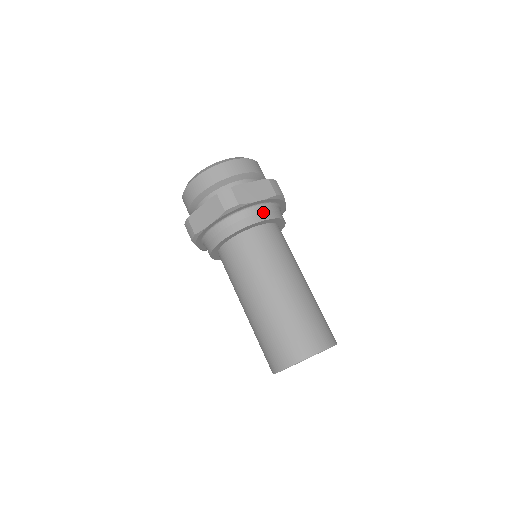
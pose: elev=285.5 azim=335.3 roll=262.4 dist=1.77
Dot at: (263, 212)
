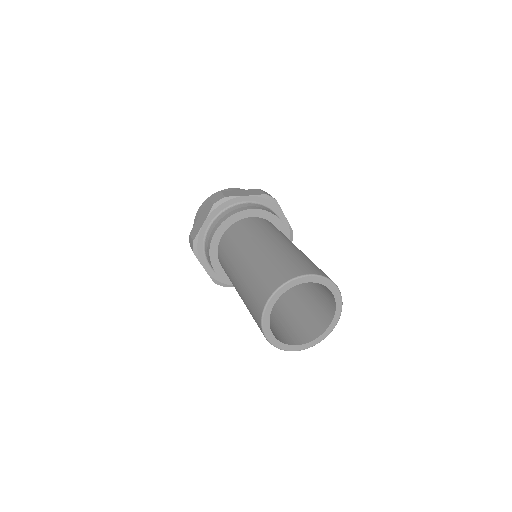
Dot at: occluded
